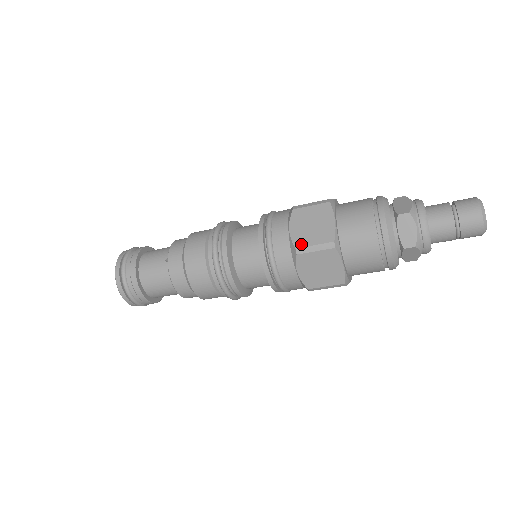
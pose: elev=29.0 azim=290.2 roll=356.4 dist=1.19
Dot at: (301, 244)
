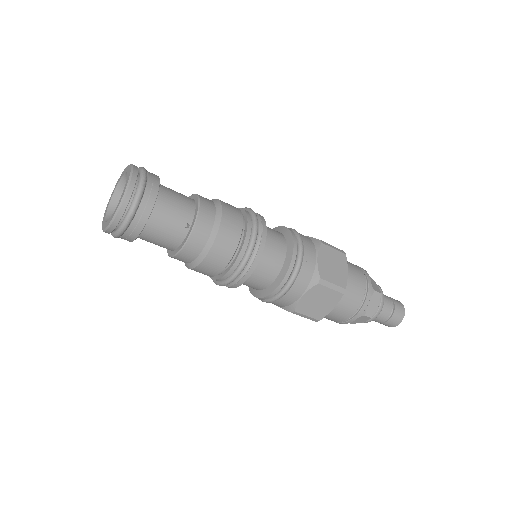
Dot at: (322, 241)
